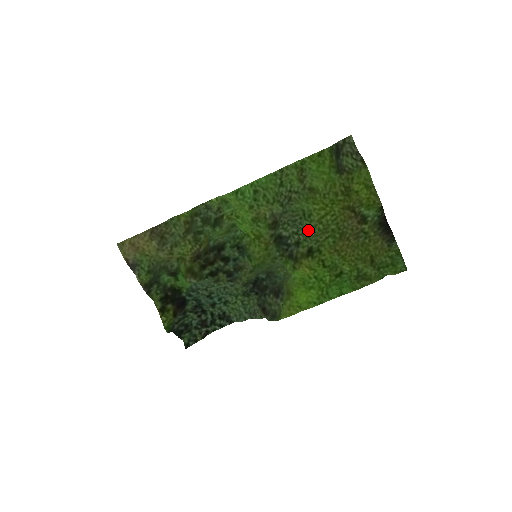
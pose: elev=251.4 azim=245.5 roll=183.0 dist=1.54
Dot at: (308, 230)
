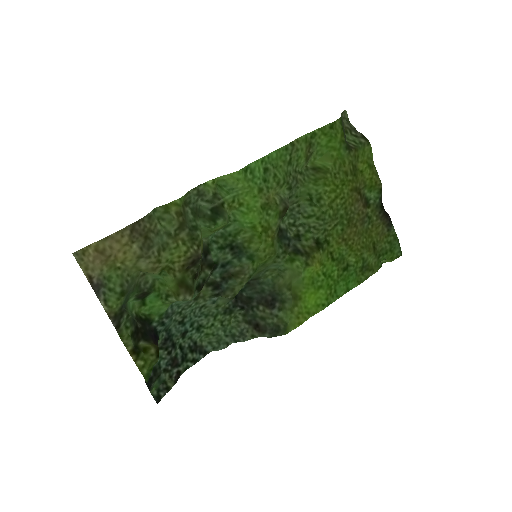
Dot at: (314, 218)
